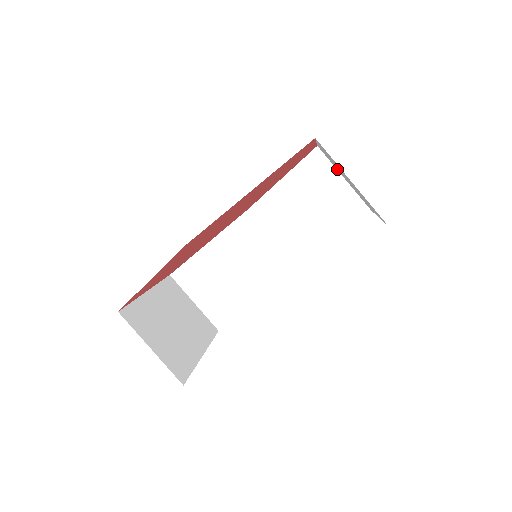
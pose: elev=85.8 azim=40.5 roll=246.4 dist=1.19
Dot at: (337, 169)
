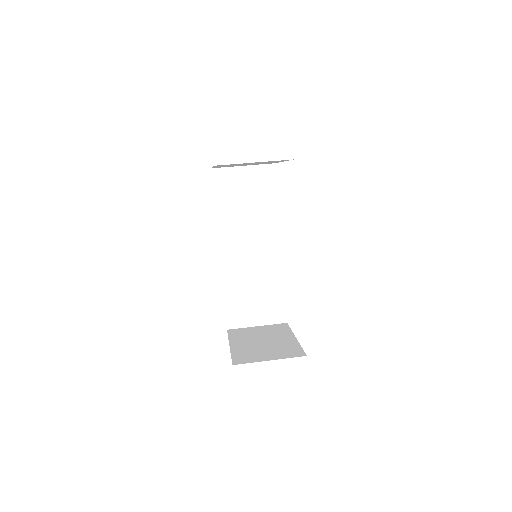
Dot at: (238, 235)
